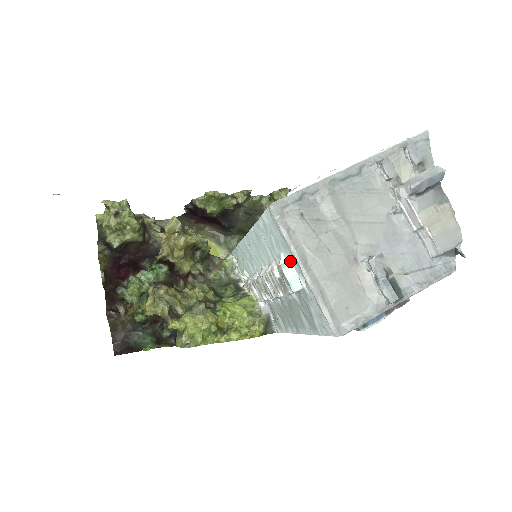
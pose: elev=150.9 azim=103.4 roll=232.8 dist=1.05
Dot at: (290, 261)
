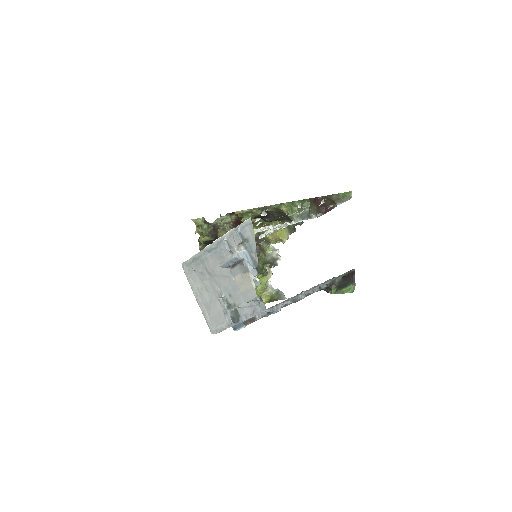
Dot at: occluded
